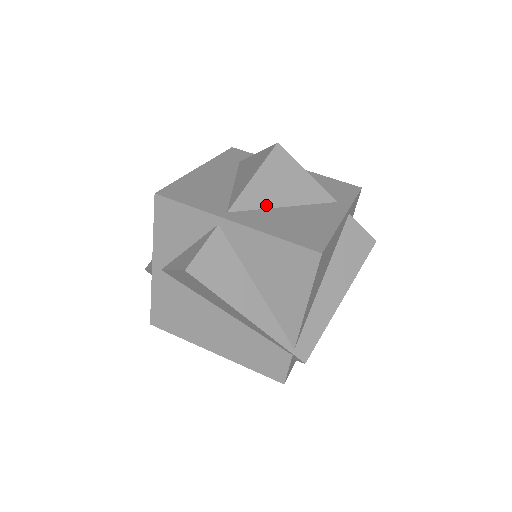
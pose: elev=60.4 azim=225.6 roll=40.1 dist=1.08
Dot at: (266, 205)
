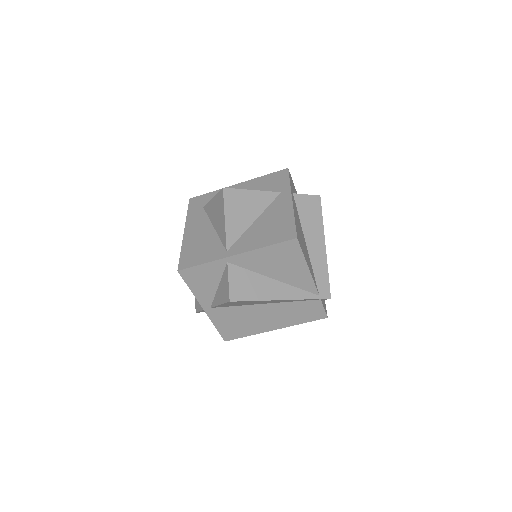
Dot at: (244, 229)
